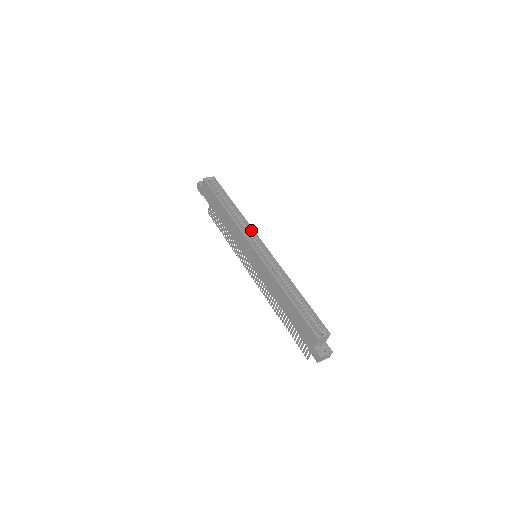
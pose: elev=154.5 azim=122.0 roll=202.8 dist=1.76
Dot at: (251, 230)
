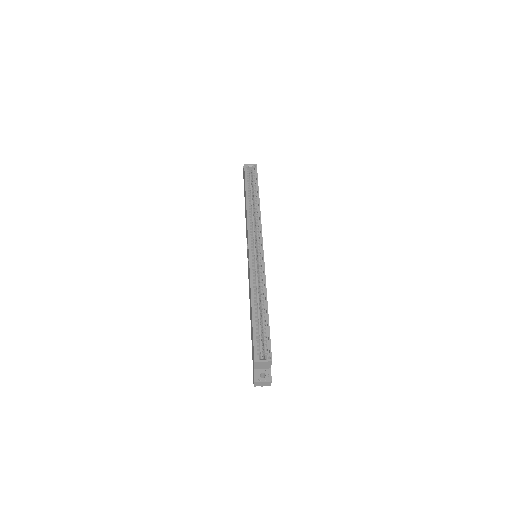
Dot at: (260, 228)
